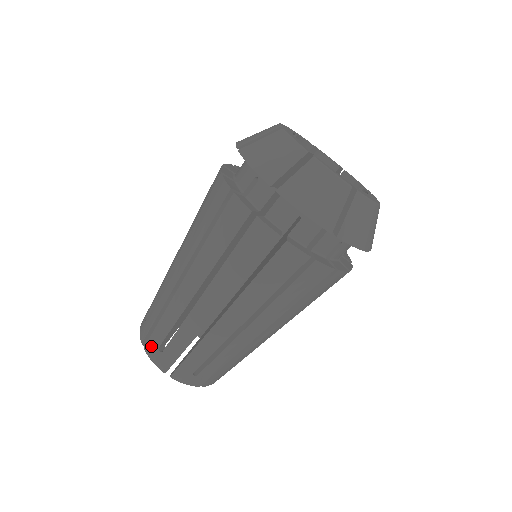
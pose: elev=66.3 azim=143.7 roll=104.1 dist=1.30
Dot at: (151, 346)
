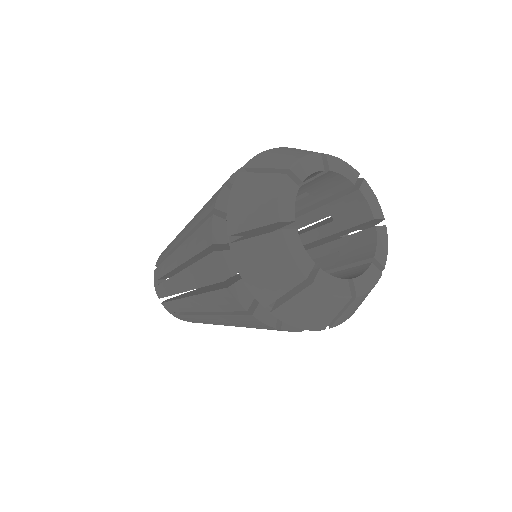
Dot at: (167, 308)
